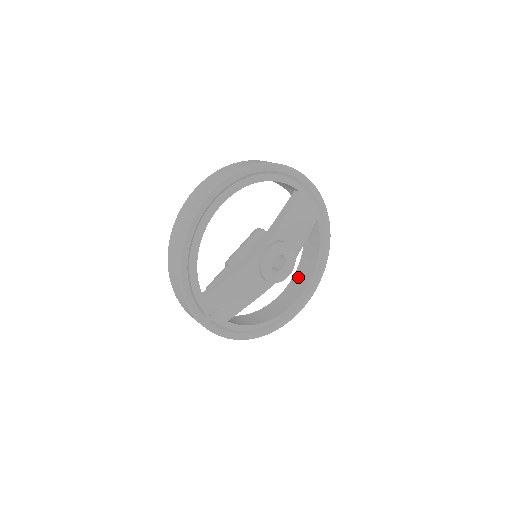
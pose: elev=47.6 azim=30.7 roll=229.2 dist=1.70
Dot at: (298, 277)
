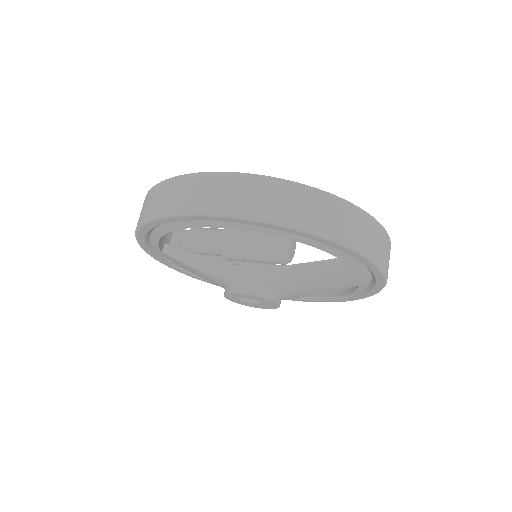
Dot at: occluded
